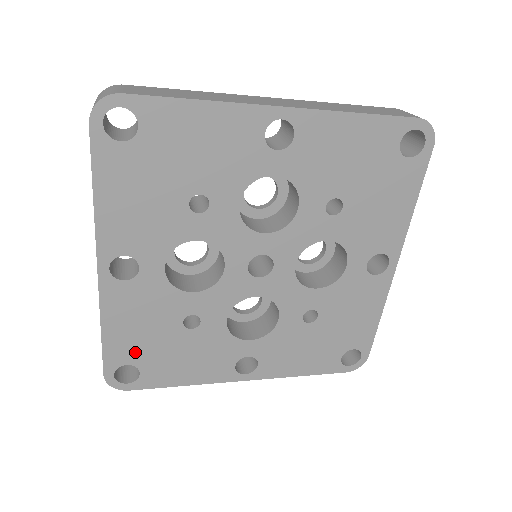
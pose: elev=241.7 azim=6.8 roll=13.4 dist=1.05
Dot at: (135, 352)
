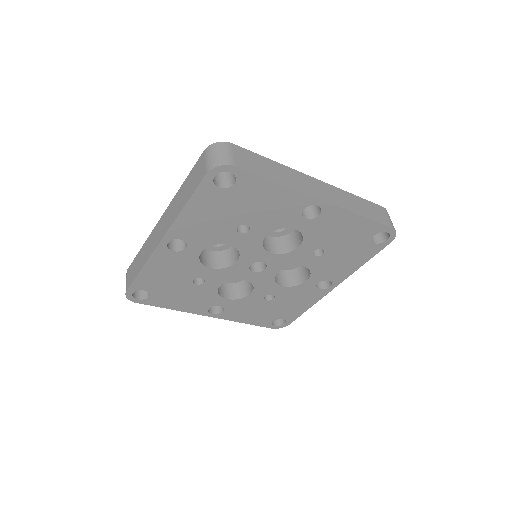
Dot at: (154, 286)
